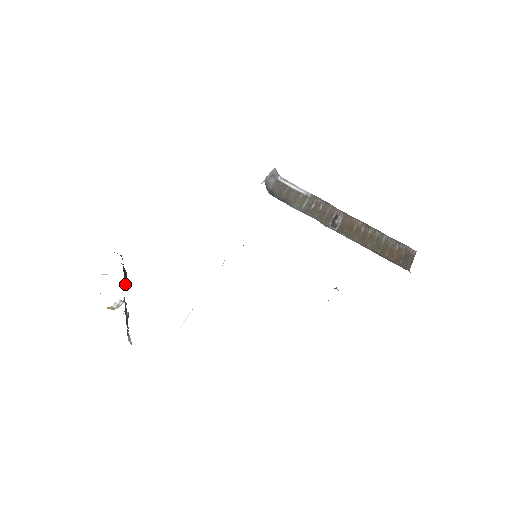
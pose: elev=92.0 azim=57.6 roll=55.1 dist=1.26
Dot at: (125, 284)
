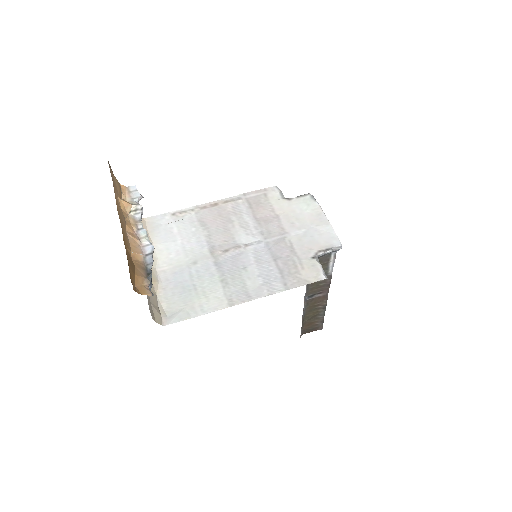
Dot at: occluded
